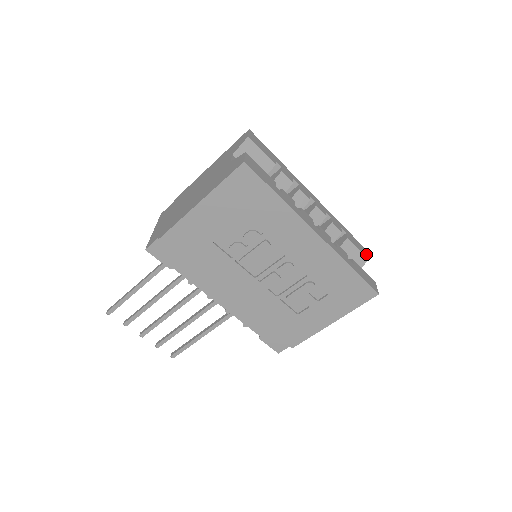
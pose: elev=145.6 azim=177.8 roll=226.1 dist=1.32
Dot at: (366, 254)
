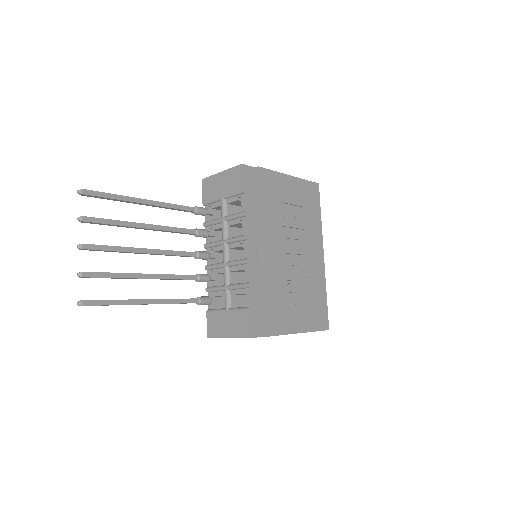
Dot at: occluded
